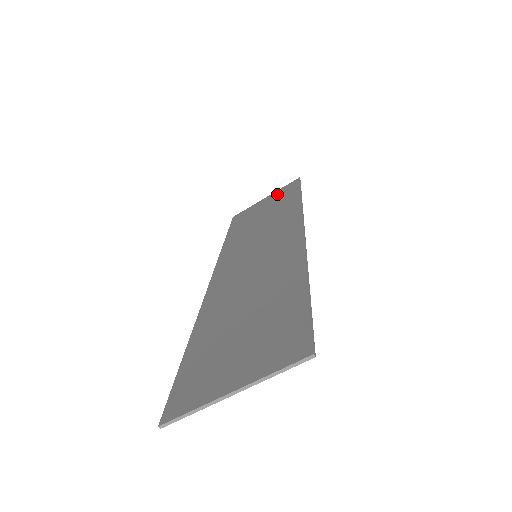
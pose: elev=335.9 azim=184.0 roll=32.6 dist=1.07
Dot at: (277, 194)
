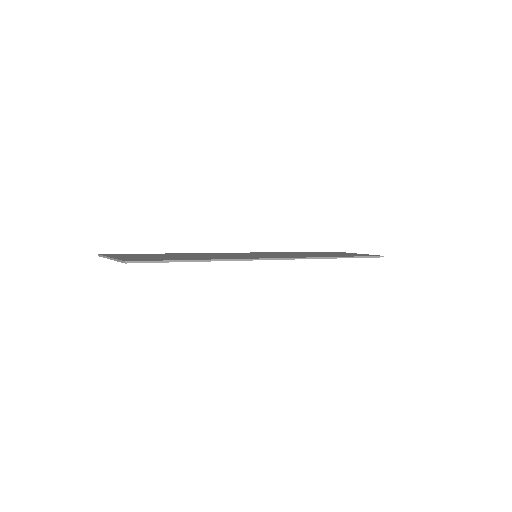
Dot at: (358, 254)
